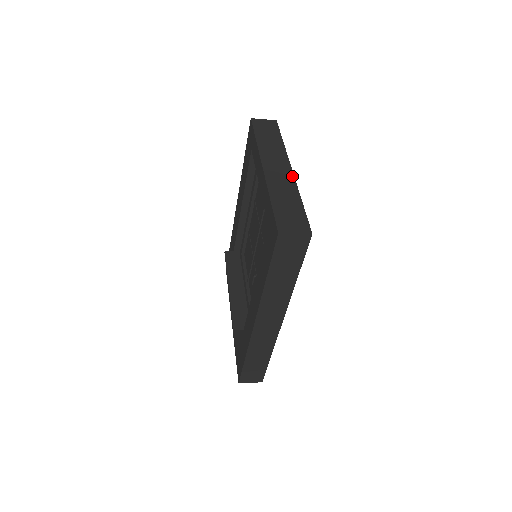
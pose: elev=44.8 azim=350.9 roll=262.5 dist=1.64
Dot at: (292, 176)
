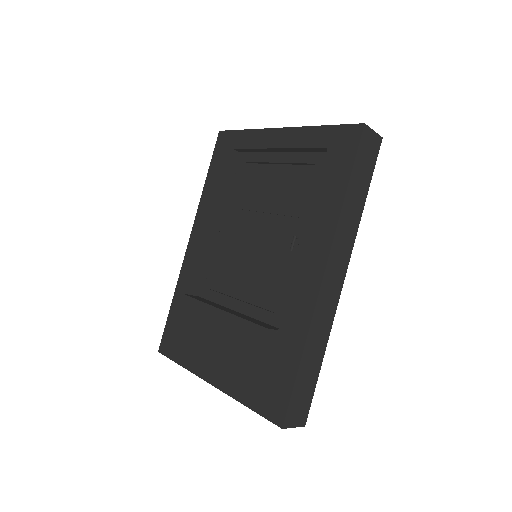
Dot at: occluded
